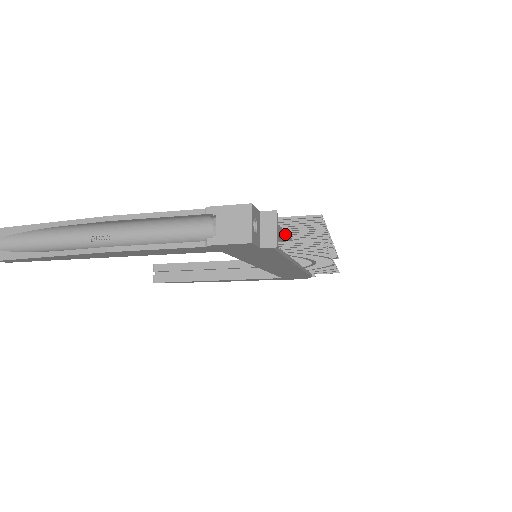
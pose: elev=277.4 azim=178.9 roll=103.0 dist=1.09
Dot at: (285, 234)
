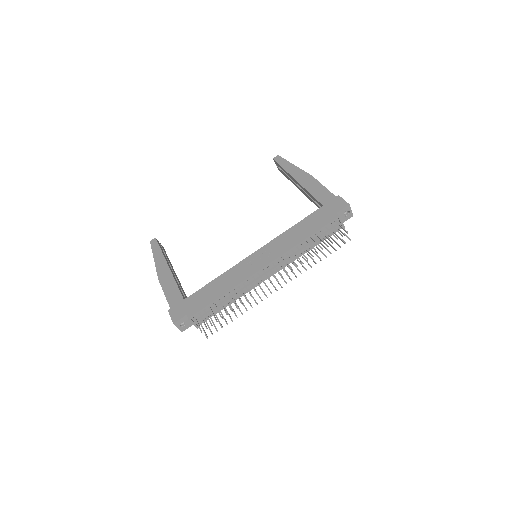
Dot at: (212, 310)
